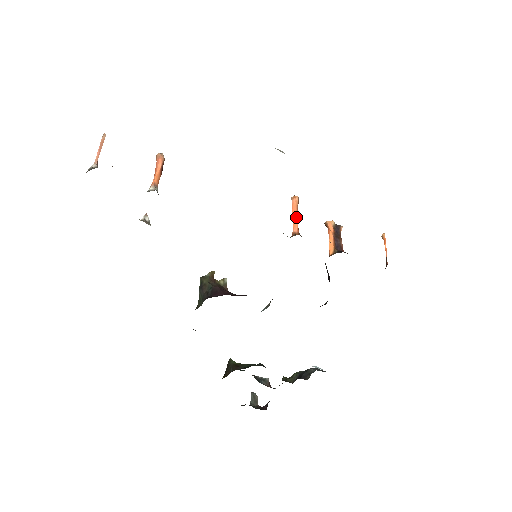
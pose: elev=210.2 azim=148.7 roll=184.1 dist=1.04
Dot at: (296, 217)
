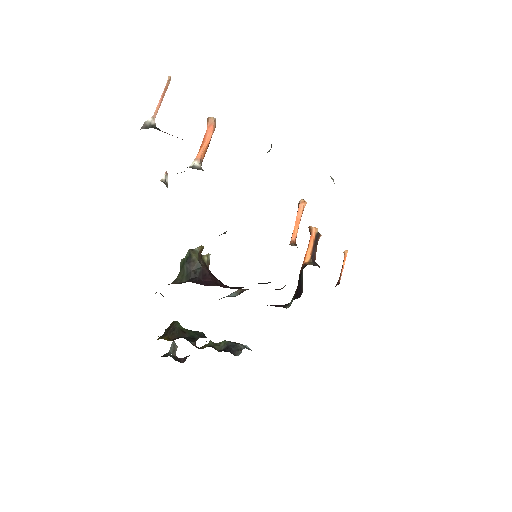
Dot at: occluded
